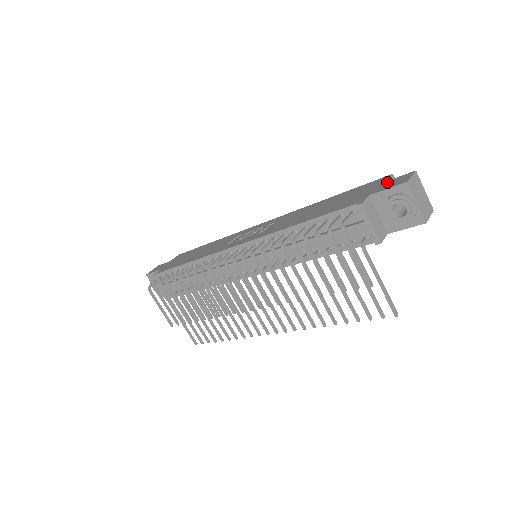
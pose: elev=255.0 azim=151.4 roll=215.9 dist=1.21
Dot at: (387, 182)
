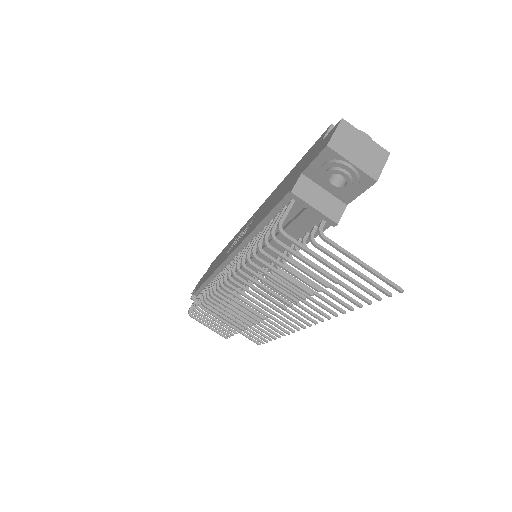
Dot at: (320, 144)
